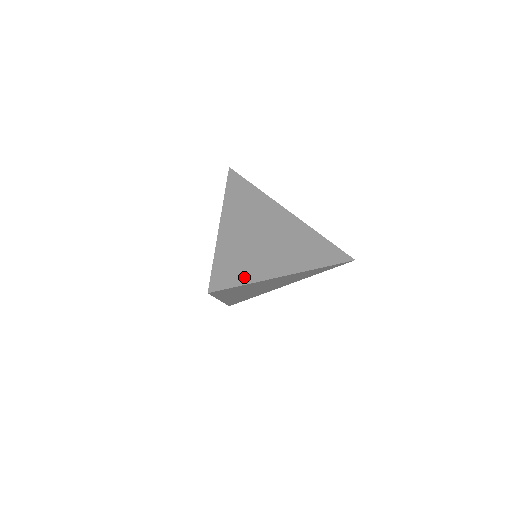
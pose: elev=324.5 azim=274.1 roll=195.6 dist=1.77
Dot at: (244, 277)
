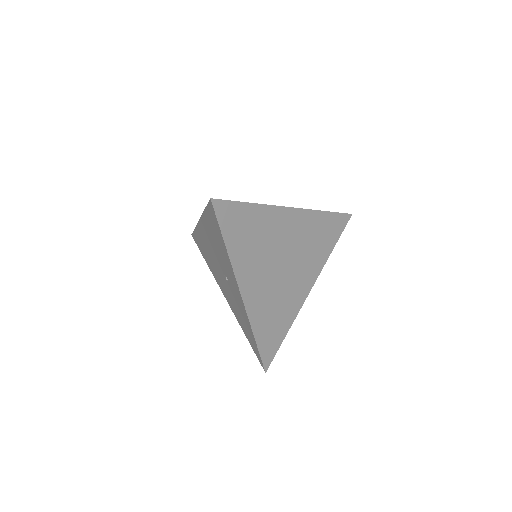
Dot at: (283, 330)
